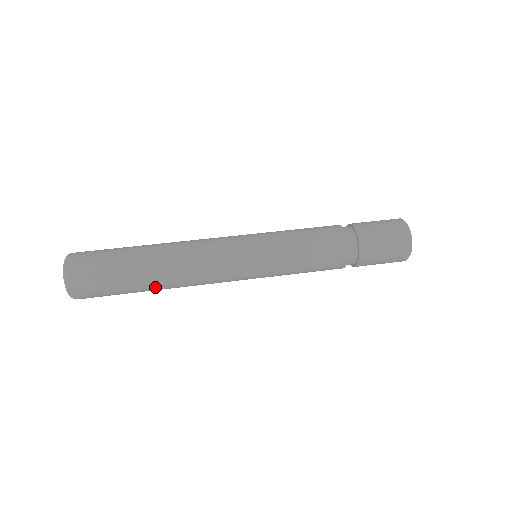
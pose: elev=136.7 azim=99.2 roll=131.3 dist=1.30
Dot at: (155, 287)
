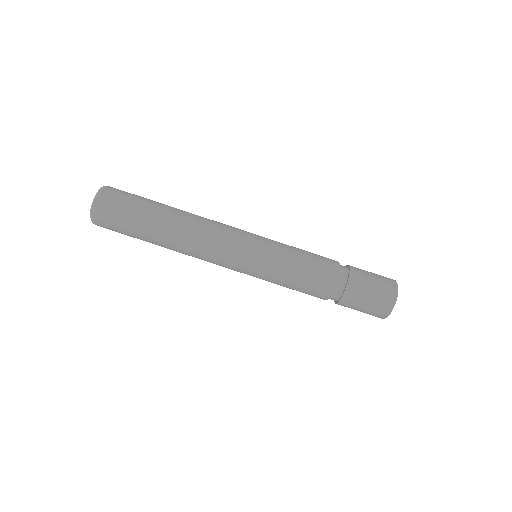
Dot at: (162, 246)
